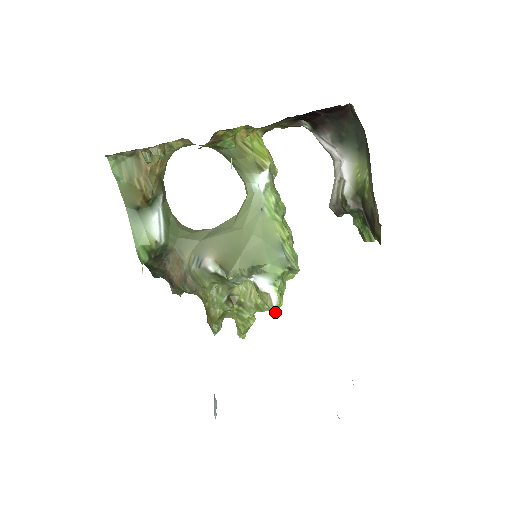
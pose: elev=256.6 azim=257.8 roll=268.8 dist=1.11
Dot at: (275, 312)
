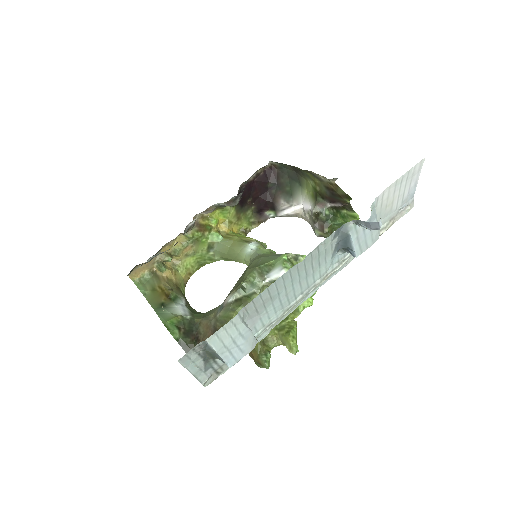
Dot at: (311, 304)
